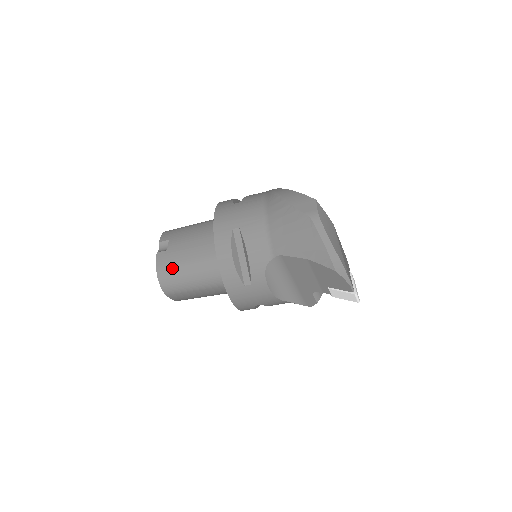
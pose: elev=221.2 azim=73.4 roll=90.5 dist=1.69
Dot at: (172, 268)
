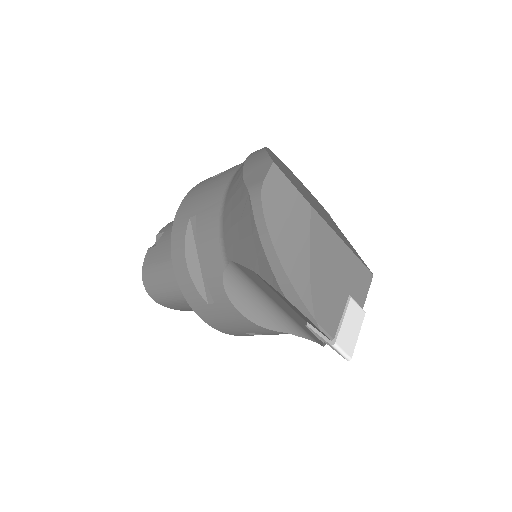
Dot at: (153, 270)
